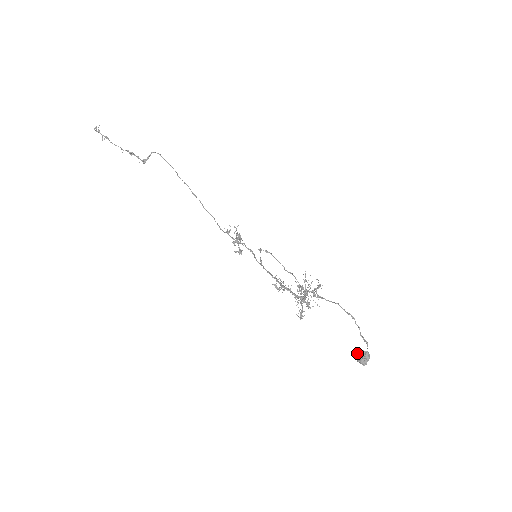
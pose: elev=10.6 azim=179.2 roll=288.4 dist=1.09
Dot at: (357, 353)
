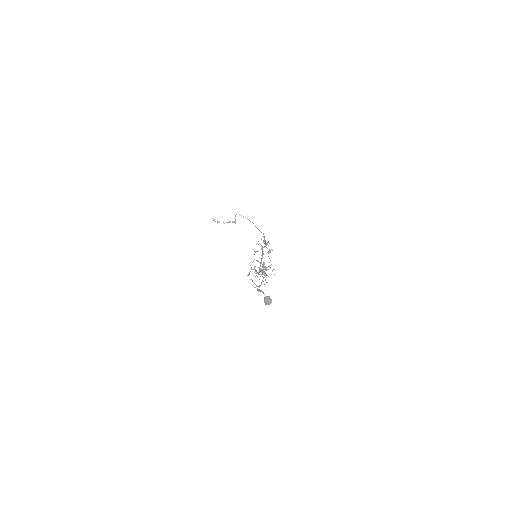
Dot at: occluded
